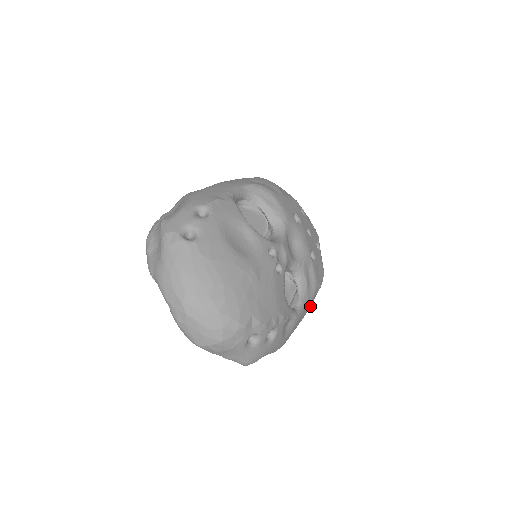
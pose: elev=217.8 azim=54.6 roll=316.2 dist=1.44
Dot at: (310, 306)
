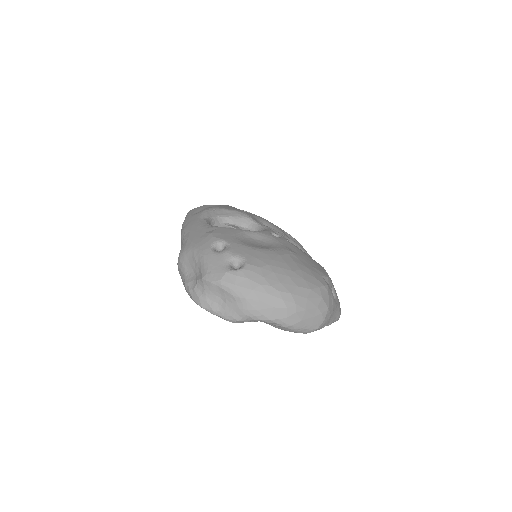
Dot at: occluded
